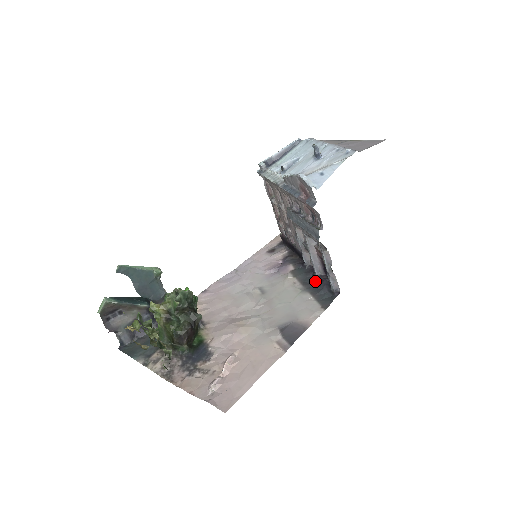
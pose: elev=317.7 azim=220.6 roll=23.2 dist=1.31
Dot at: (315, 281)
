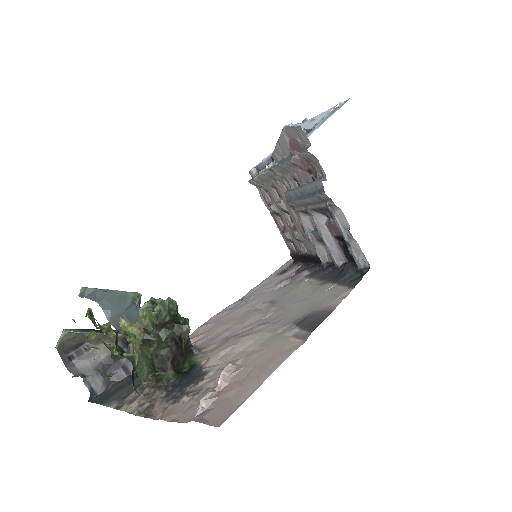
Dot at: (337, 272)
